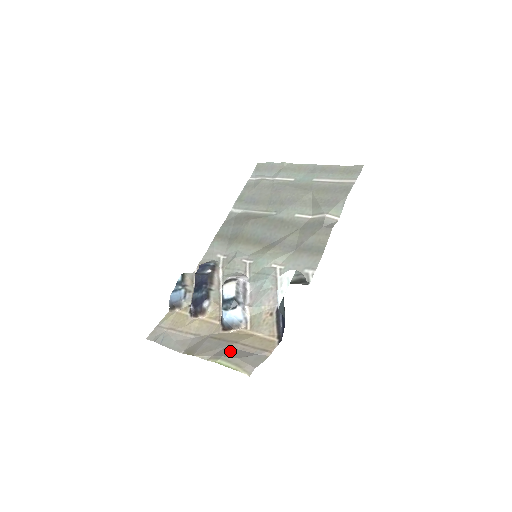
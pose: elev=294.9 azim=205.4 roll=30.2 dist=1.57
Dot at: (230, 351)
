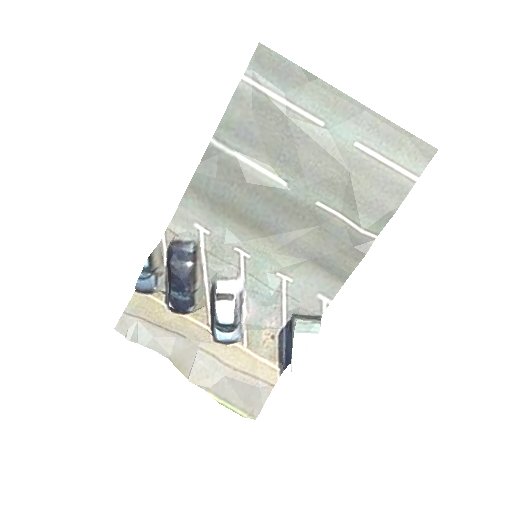
Dot at: (231, 387)
